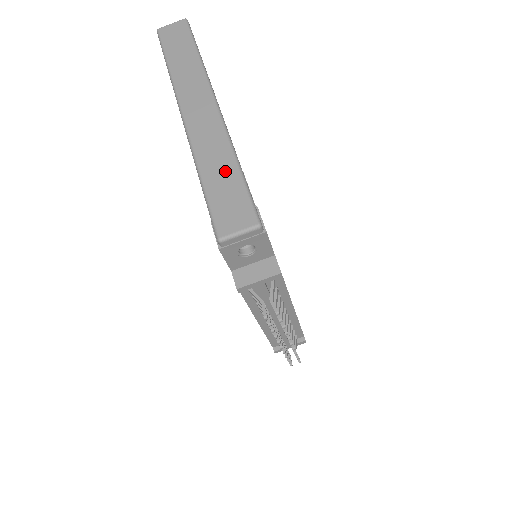
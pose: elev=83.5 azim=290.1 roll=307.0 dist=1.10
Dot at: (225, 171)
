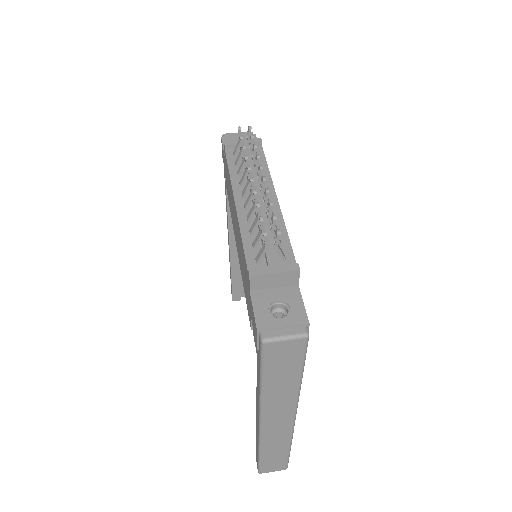
Dot at: occluded
